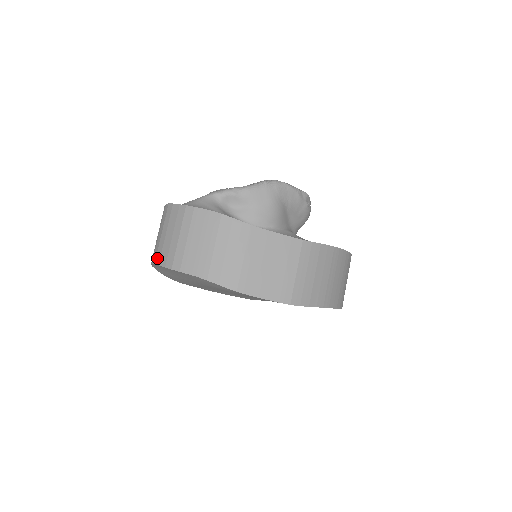
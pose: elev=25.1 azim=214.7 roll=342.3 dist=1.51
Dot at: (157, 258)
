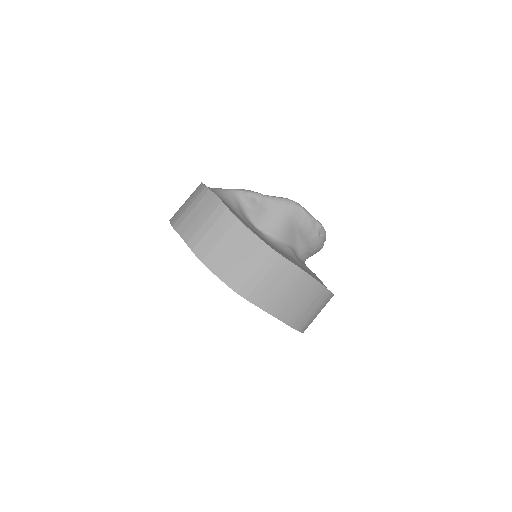
Dot at: occluded
